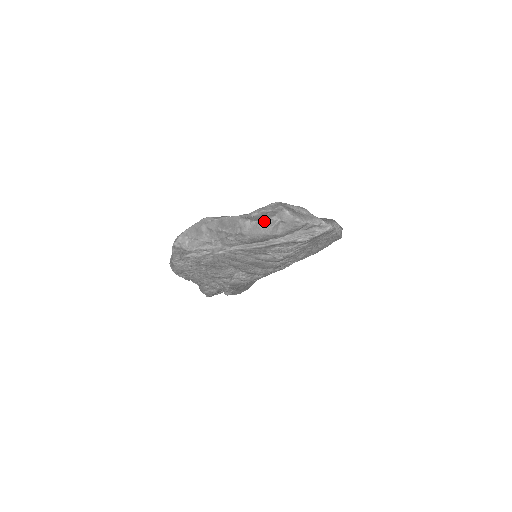
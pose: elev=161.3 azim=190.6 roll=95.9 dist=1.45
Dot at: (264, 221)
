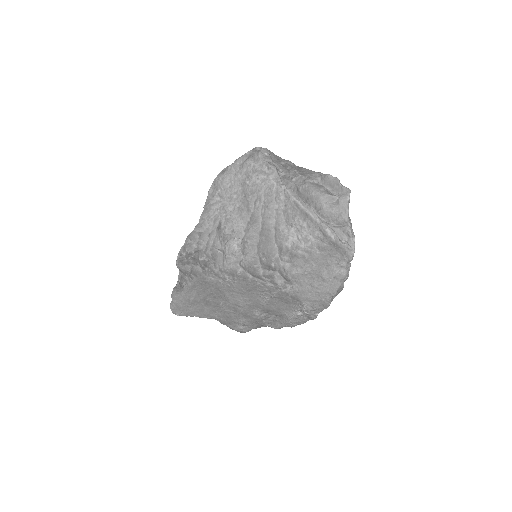
Dot at: (327, 190)
